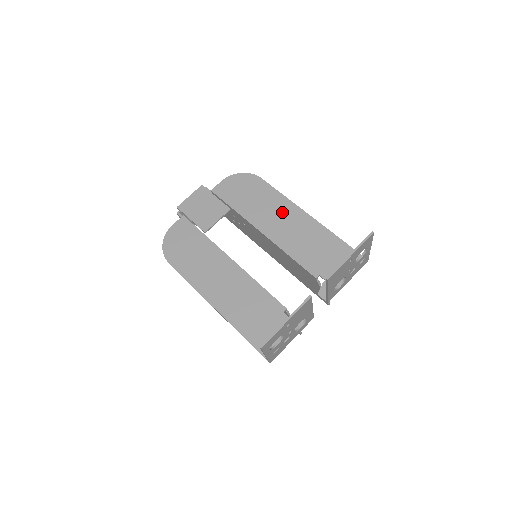
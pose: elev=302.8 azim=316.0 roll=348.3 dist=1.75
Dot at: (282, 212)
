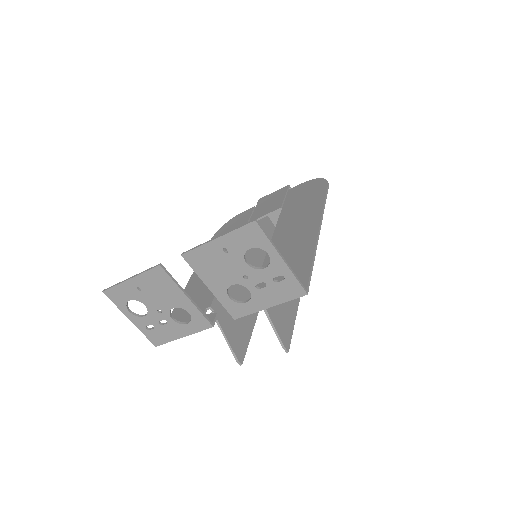
Dot at: (305, 219)
